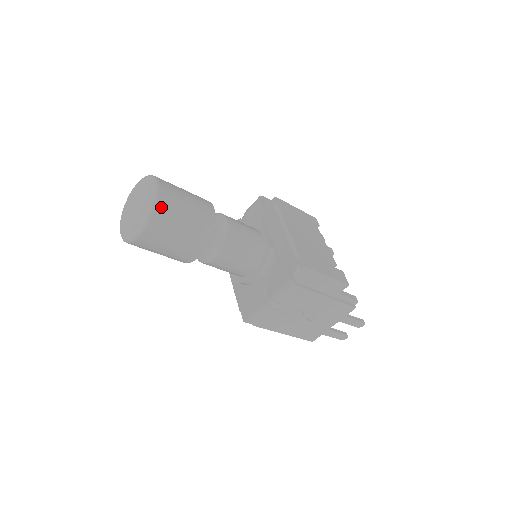
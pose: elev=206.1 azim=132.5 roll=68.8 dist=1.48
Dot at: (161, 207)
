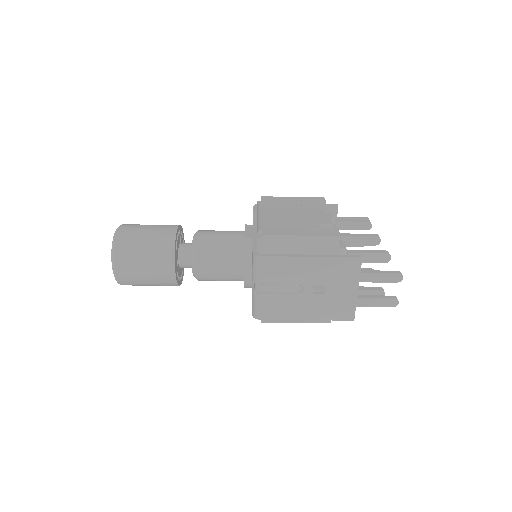
Dot at: (119, 242)
